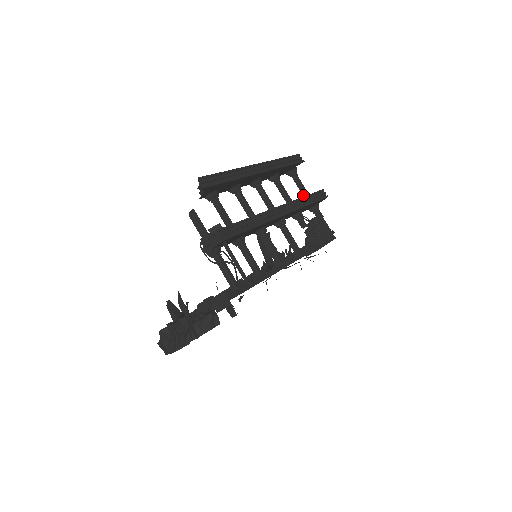
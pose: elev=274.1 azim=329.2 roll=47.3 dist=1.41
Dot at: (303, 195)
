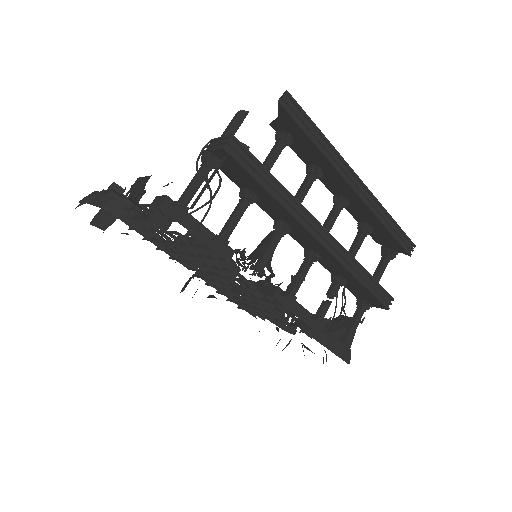
Dot at: occluded
